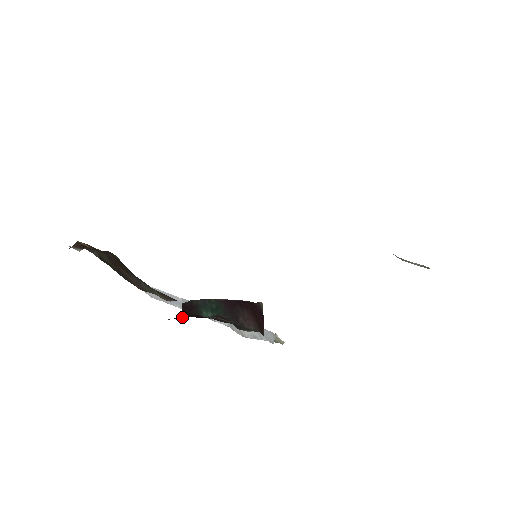
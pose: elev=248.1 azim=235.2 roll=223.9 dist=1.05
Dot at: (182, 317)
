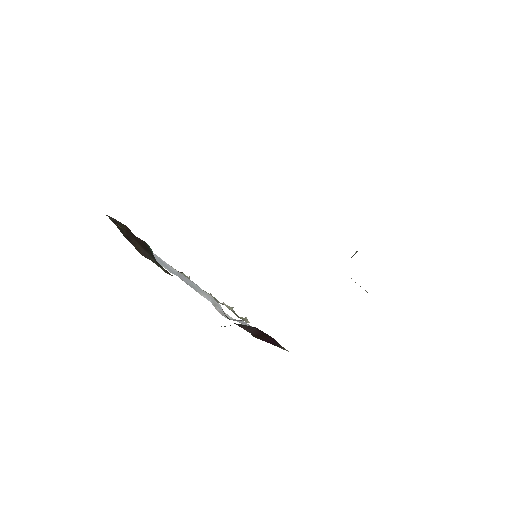
Dot at: occluded
